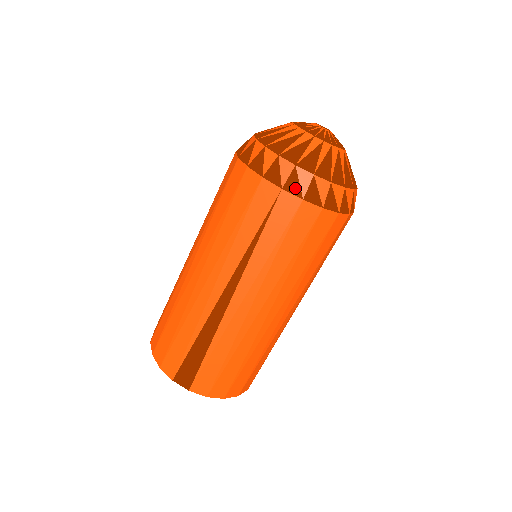
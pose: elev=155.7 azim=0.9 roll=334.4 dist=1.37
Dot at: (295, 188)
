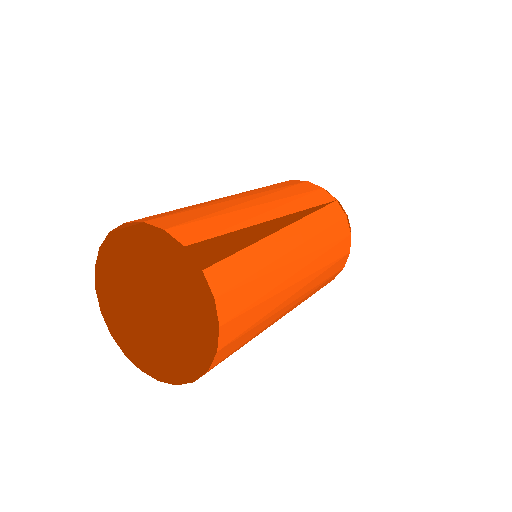
Dot at: (342, 208)
